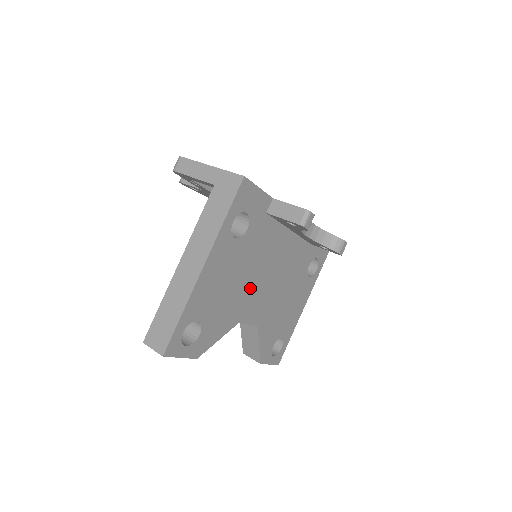
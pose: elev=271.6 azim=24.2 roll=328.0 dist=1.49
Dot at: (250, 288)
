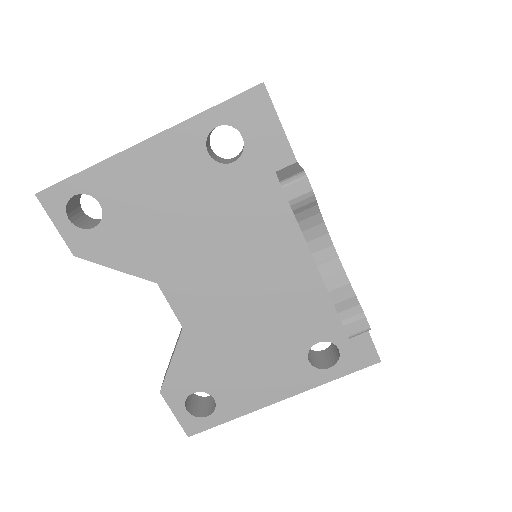
Dot at: (198, 254)
